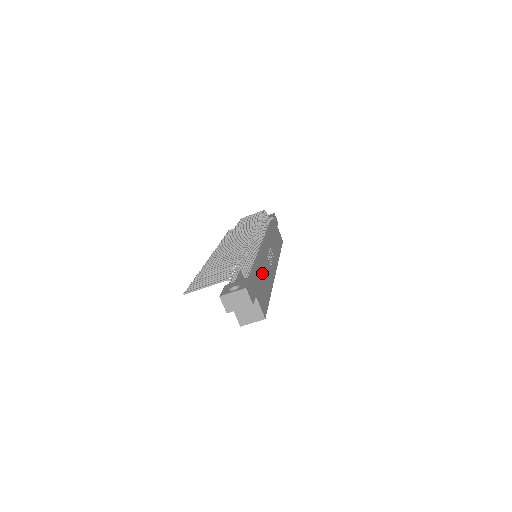
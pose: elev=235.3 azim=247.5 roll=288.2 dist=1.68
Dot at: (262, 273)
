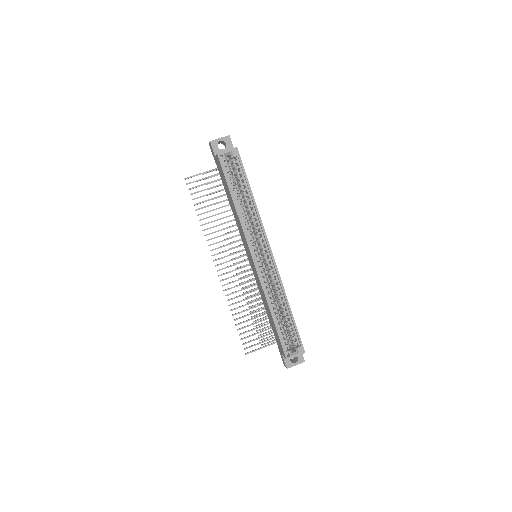
Dot at: occluded
